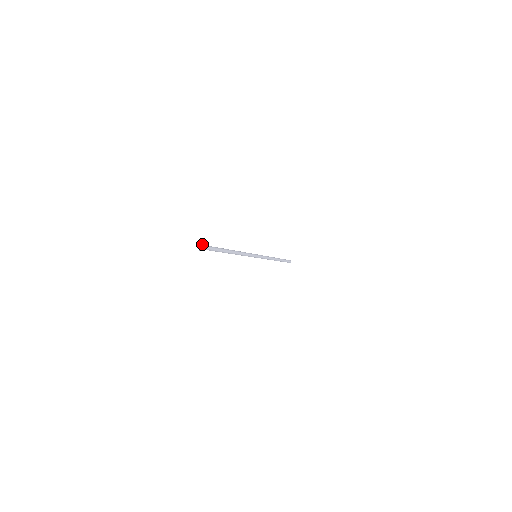
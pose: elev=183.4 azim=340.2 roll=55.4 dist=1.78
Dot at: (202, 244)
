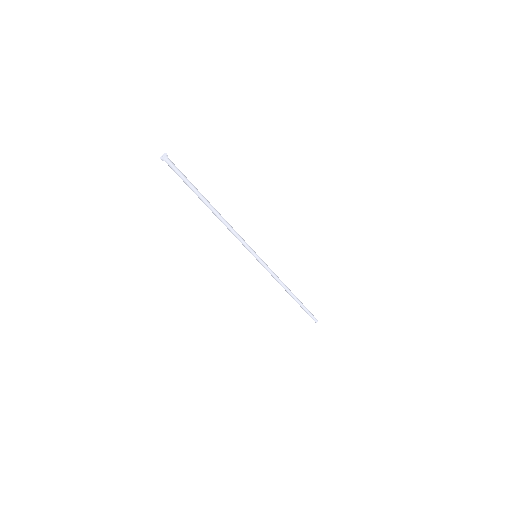
Dot at: occluded
